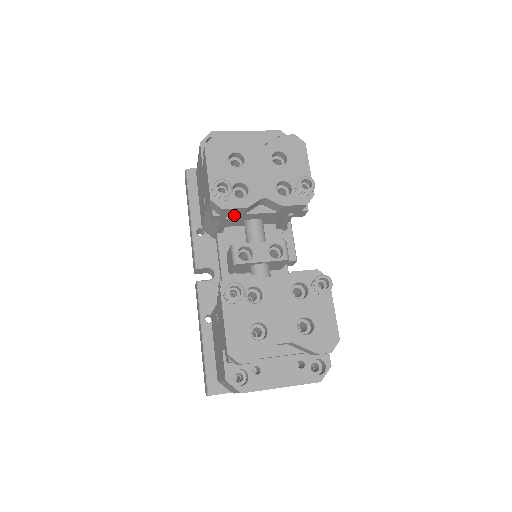
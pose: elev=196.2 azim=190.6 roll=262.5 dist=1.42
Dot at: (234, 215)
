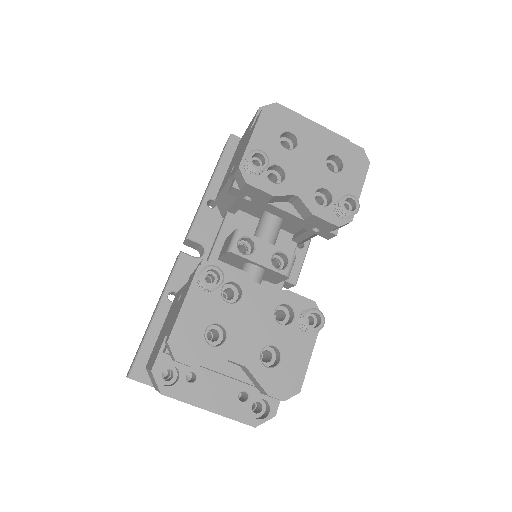
Dot at: (255, 198)
